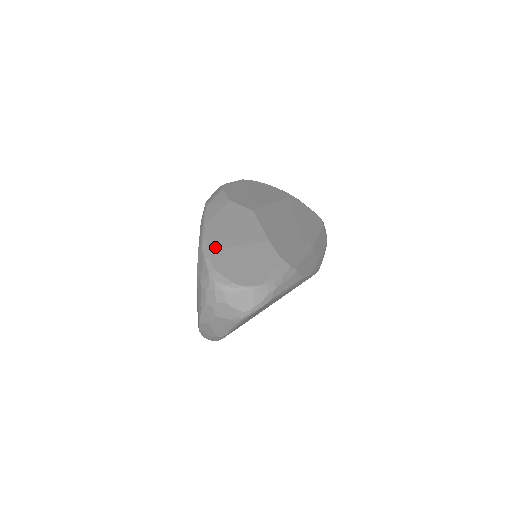
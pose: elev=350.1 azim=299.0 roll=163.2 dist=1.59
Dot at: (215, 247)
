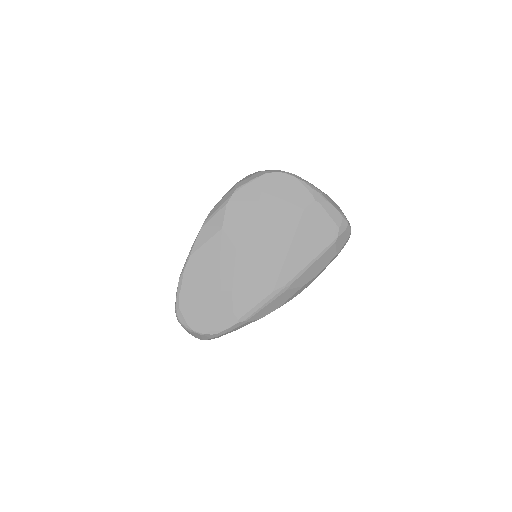
Dot at: (187, 285)
